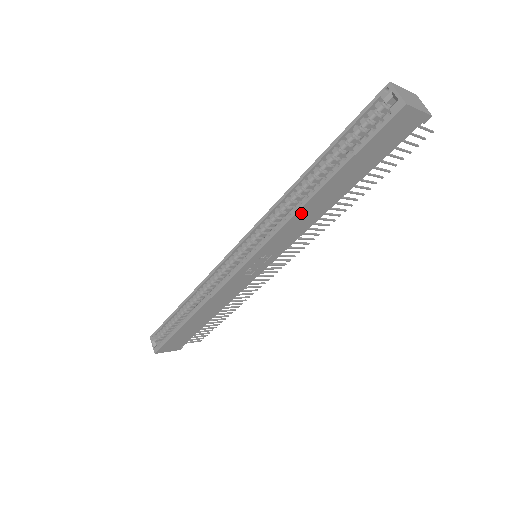
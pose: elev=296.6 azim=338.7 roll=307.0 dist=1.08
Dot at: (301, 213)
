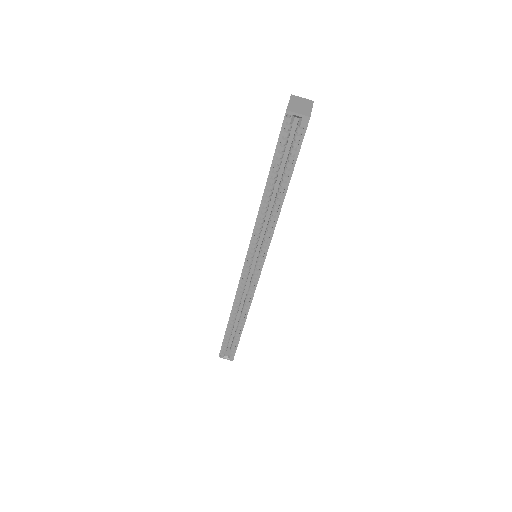
Dot at: occluded
